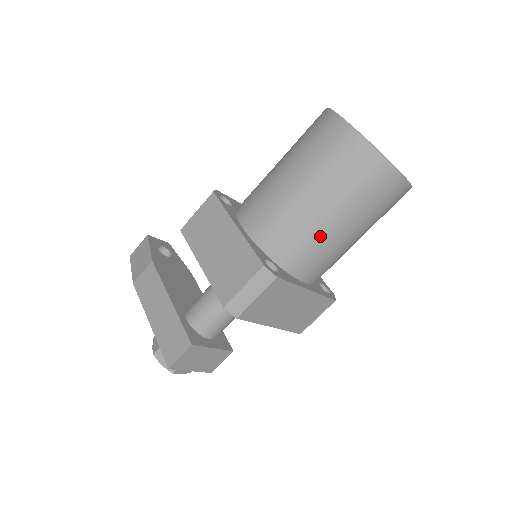
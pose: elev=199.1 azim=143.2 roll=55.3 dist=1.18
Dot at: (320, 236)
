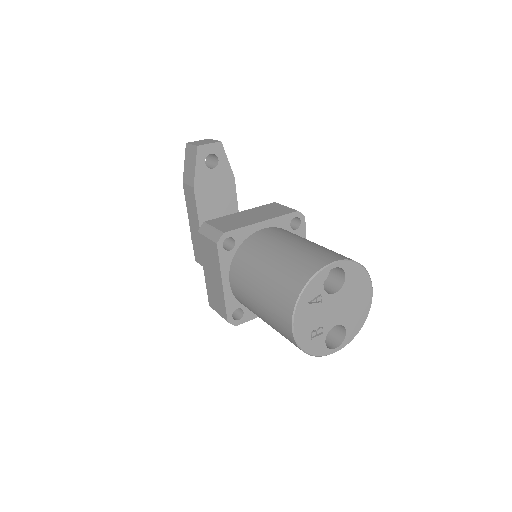
Dot at: occluded
